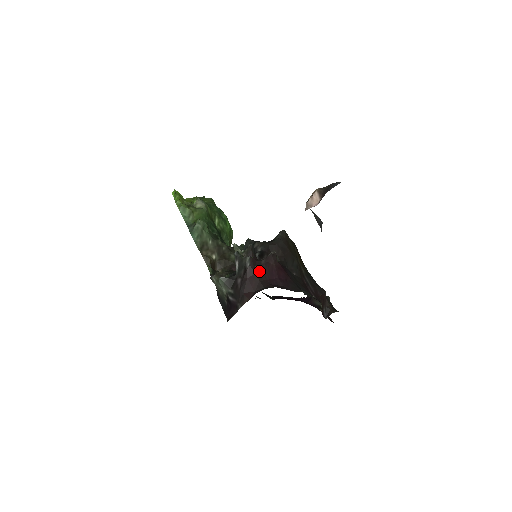
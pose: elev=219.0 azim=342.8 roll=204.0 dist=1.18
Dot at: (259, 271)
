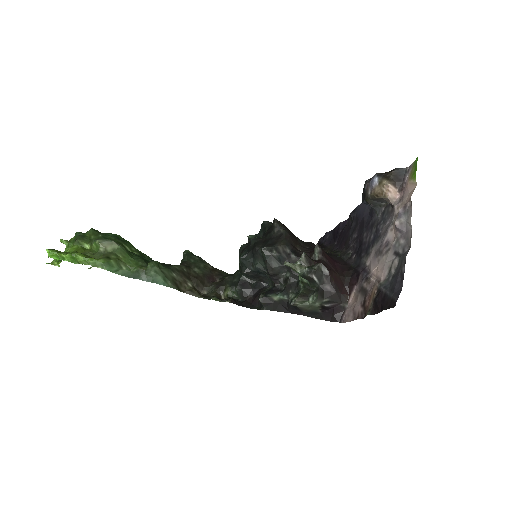
Dot at: (331, 269)
